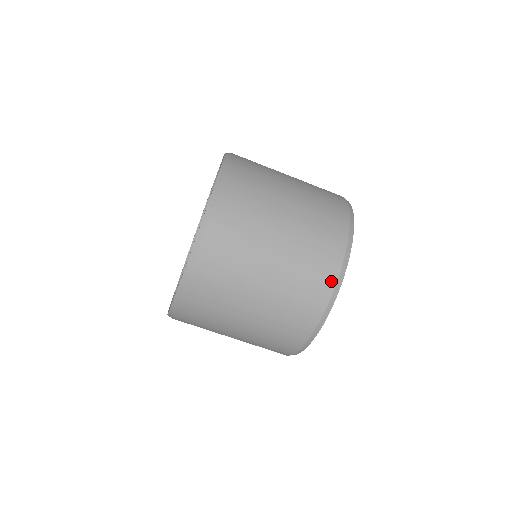
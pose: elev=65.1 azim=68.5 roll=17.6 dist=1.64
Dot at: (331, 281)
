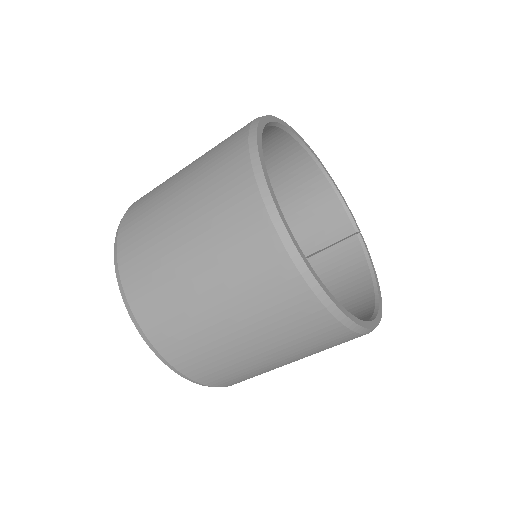
Dot at: (316, 308)
